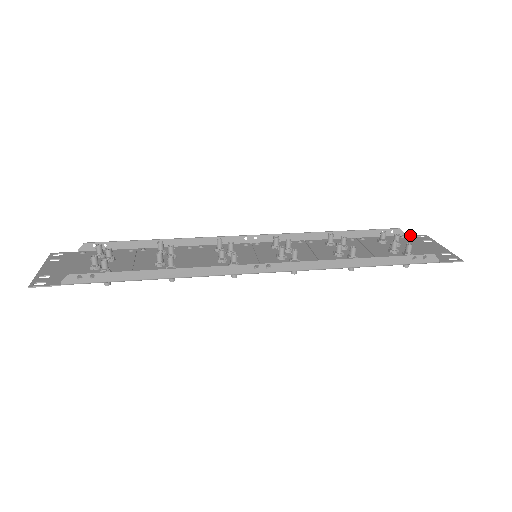
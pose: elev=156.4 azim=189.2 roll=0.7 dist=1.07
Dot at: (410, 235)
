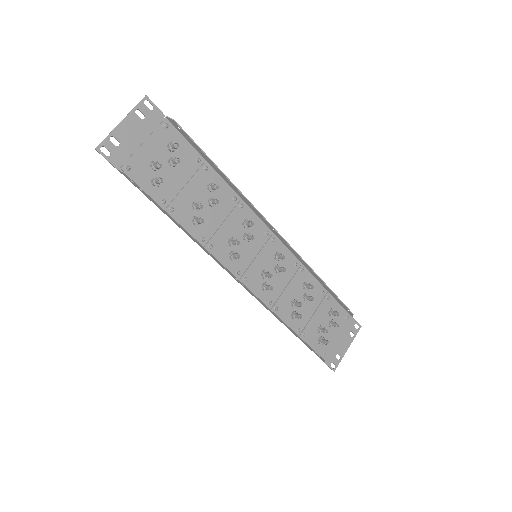
Dot at: (354, 319)
